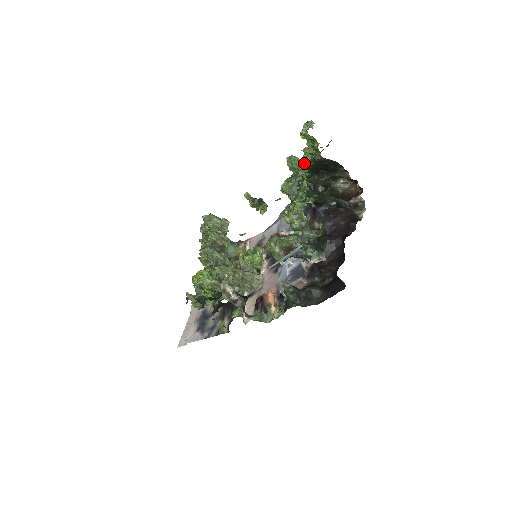
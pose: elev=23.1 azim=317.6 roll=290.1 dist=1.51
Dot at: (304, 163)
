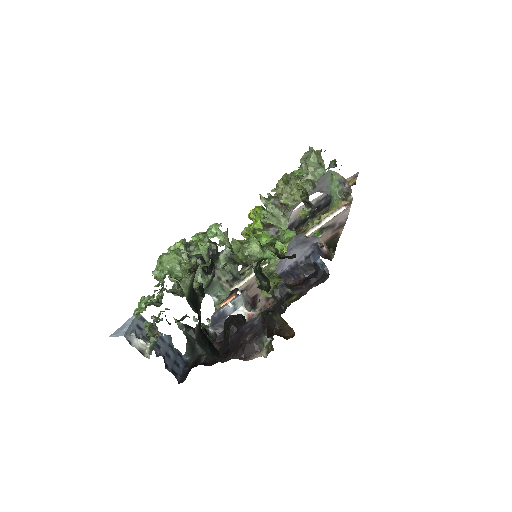
Dot at: (184, 269)
